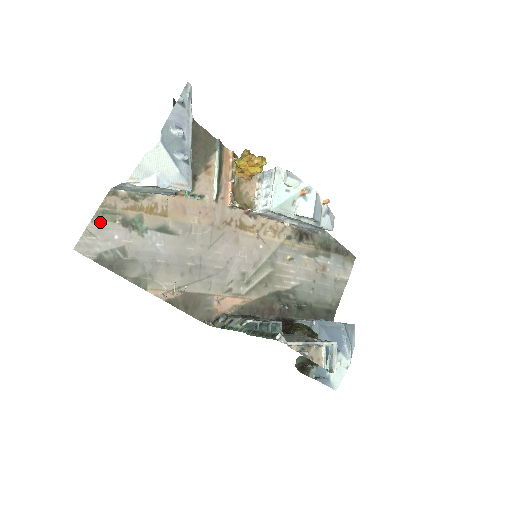
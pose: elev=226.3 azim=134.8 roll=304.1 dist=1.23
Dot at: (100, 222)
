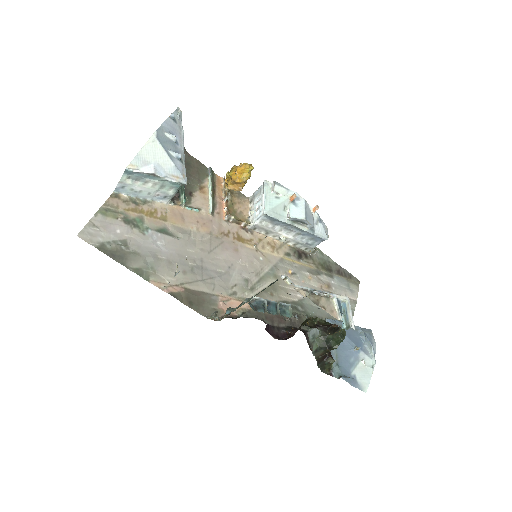
Dot at: (103, 217)
